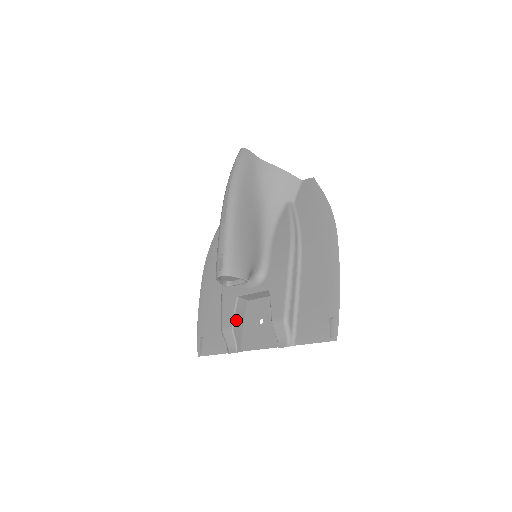
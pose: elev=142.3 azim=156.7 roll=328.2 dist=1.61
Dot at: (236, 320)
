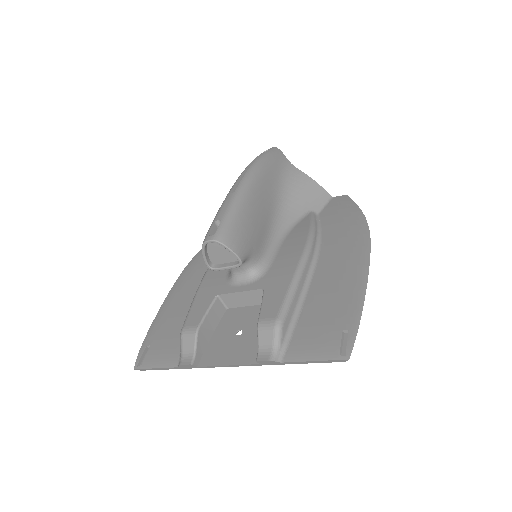
Dot at: (206, 323)
